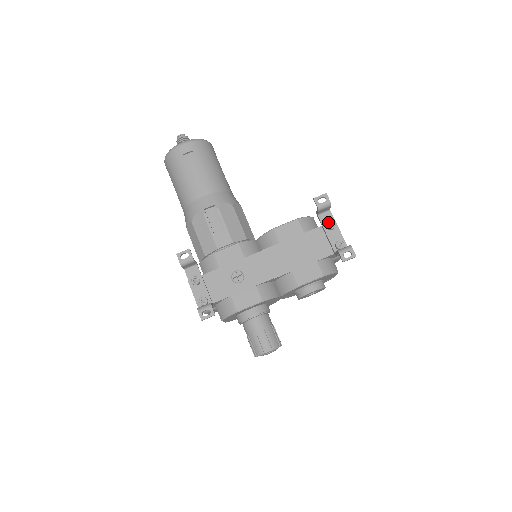
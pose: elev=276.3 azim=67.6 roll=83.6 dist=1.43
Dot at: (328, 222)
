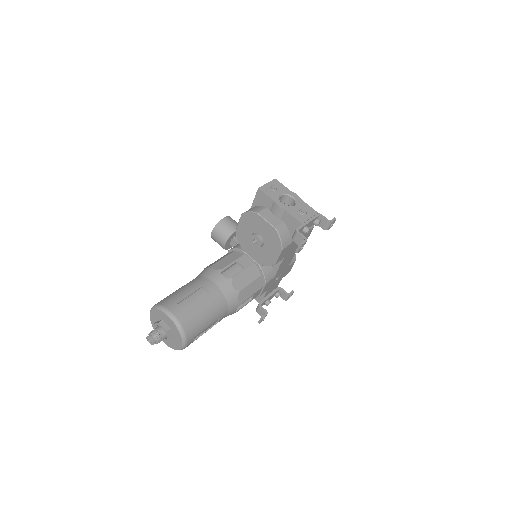
Dot at: occluded
